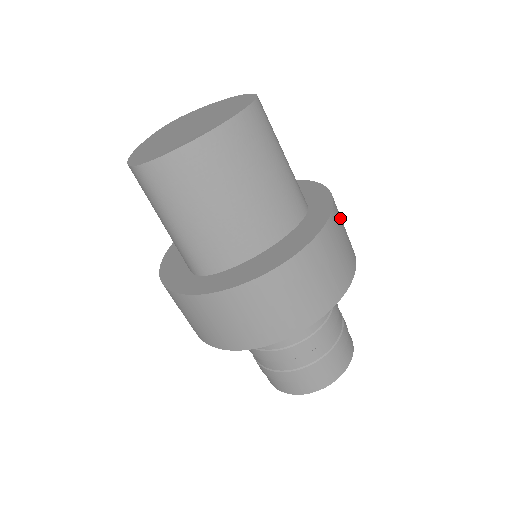
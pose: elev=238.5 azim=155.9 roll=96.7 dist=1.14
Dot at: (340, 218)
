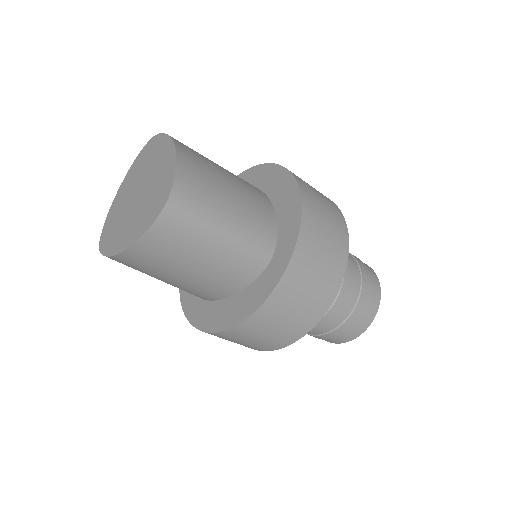
Dot at: (305, 270)
